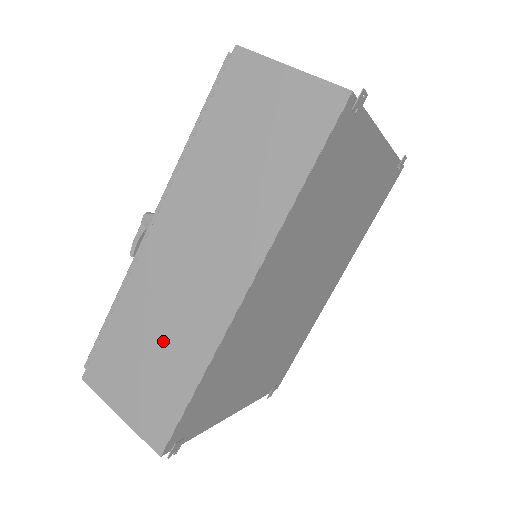
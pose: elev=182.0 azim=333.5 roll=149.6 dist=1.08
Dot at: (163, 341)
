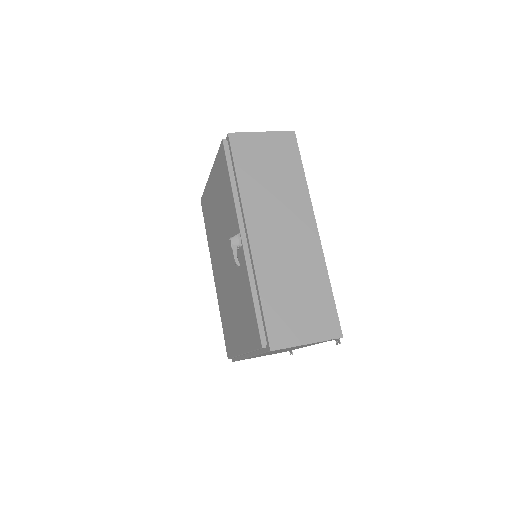
Dot at: (299, 283)
